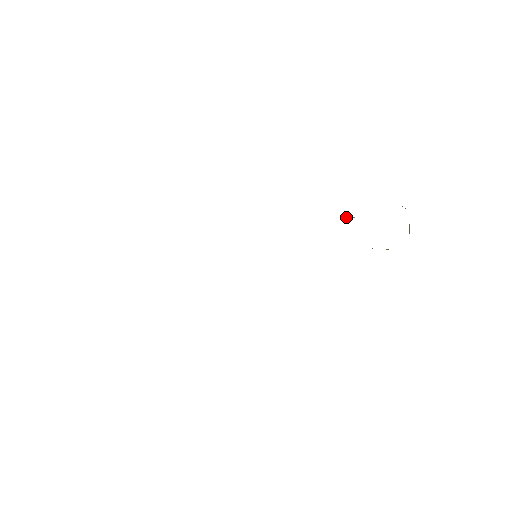
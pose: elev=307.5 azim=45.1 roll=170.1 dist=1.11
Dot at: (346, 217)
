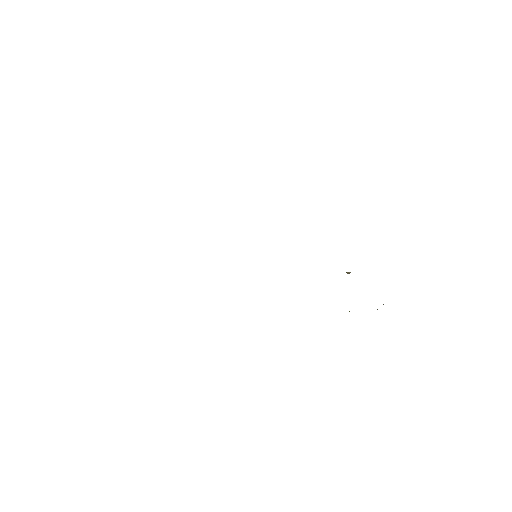
Dot at: occluded
